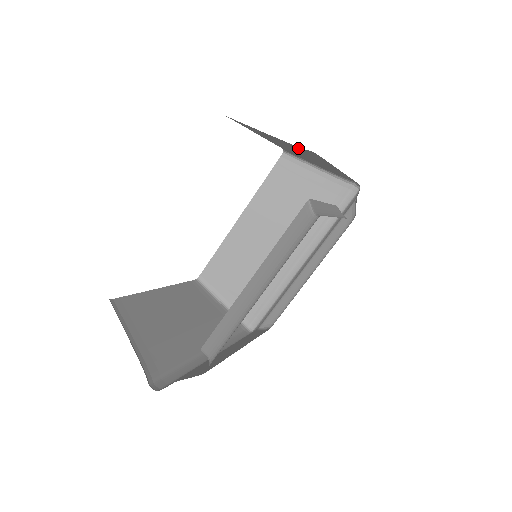
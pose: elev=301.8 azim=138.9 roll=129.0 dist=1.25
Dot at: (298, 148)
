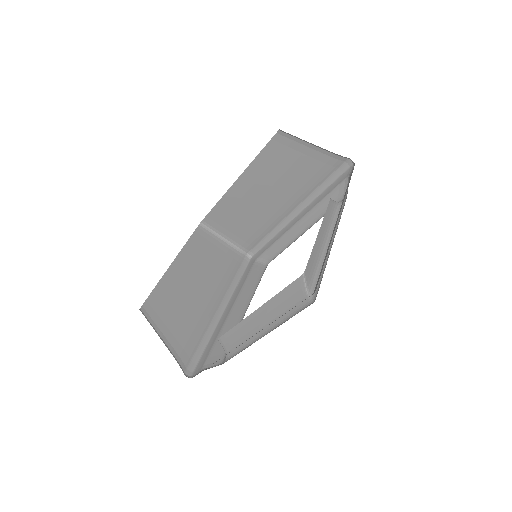
Dot at: occluded
